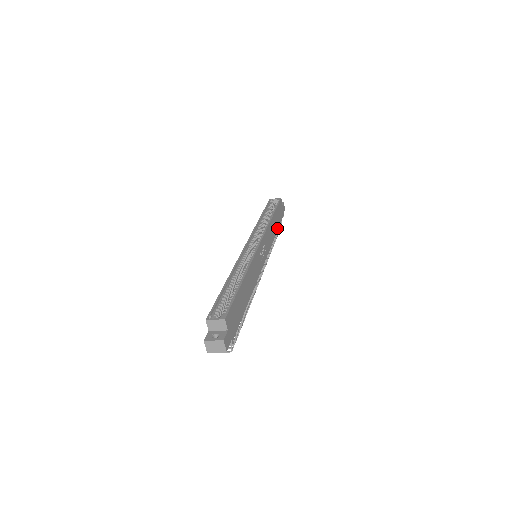
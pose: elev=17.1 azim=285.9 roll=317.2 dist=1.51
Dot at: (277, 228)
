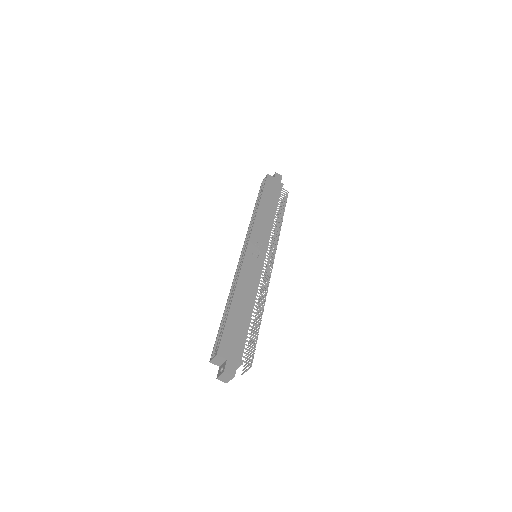
Dot at: (275, 206)
